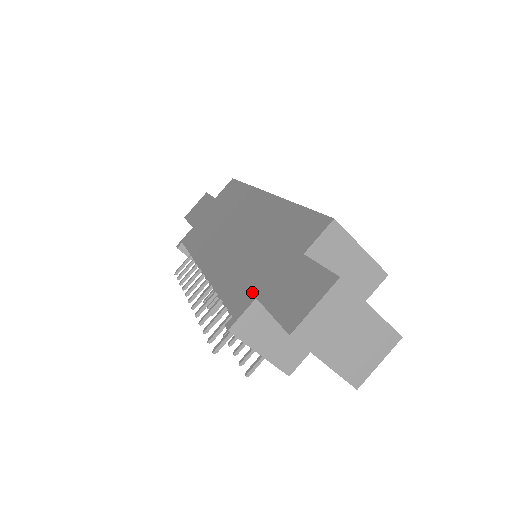
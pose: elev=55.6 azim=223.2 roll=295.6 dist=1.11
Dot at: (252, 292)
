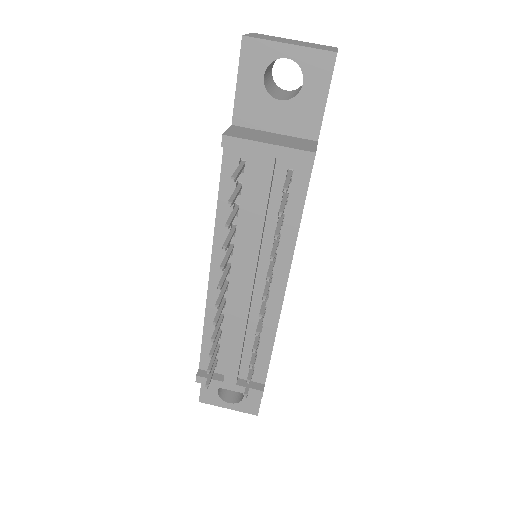
Dot at: occluded
